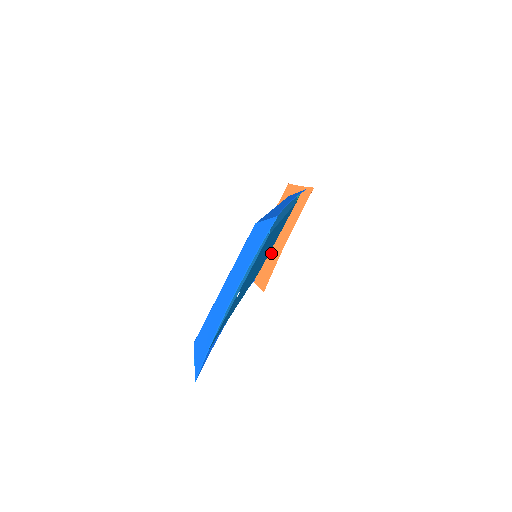
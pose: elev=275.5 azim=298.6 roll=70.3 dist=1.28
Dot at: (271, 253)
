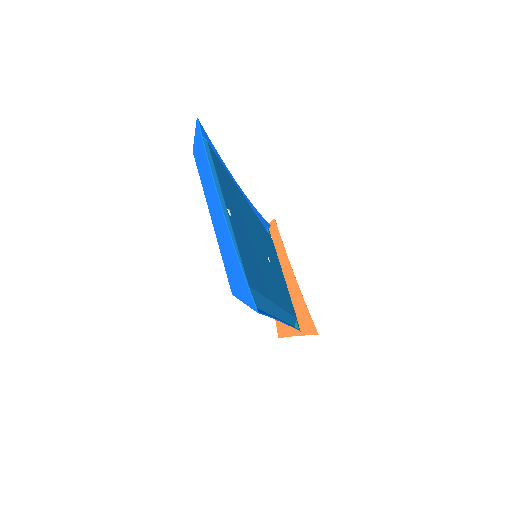
Dot at: (292, 297)
